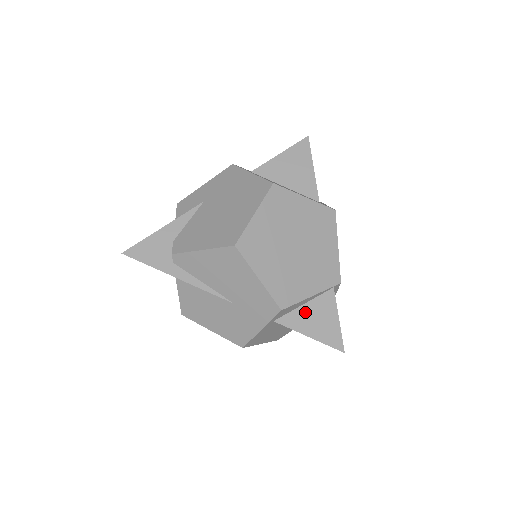
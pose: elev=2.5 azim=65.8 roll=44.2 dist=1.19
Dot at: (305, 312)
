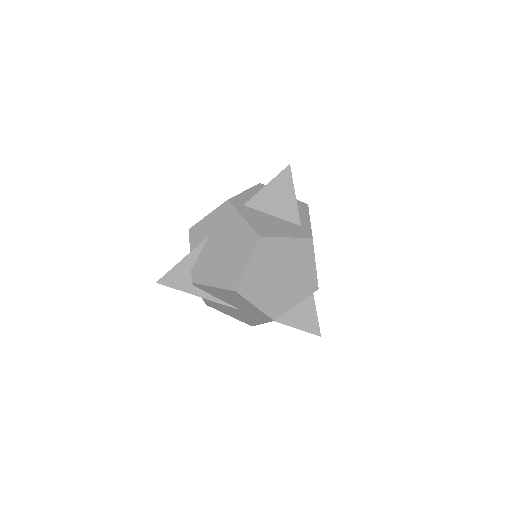
Dot at: (292, 312)
